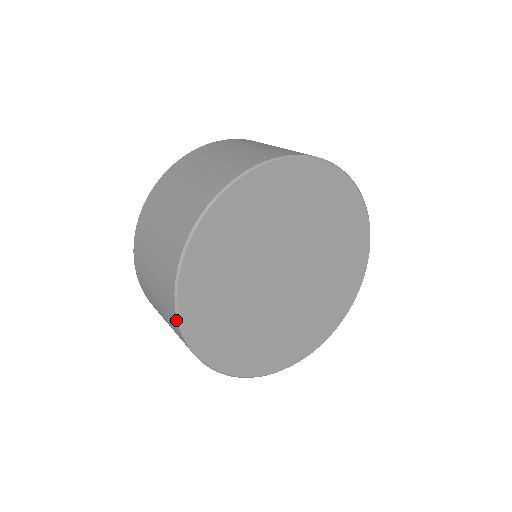
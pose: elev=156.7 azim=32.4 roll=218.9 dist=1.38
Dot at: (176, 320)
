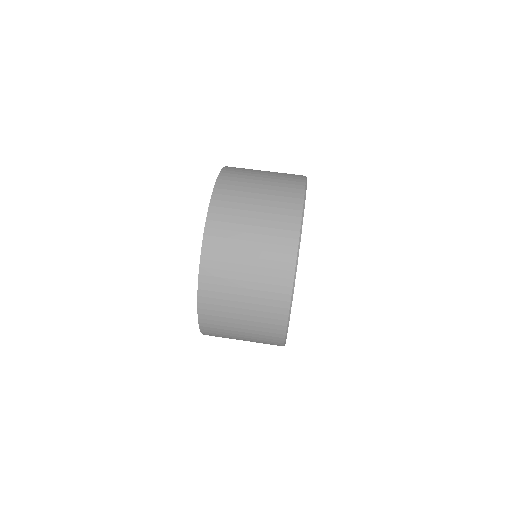
Dot at: occluded
